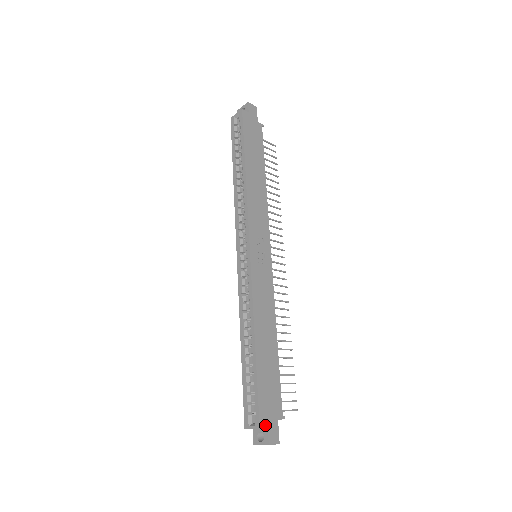
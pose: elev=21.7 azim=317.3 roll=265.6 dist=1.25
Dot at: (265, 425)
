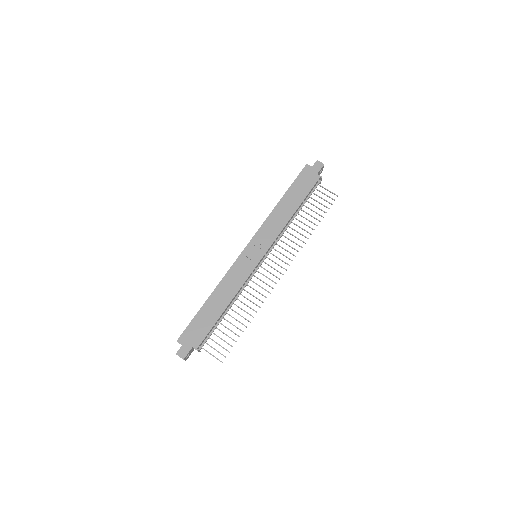
Dot at: (181, 342)
